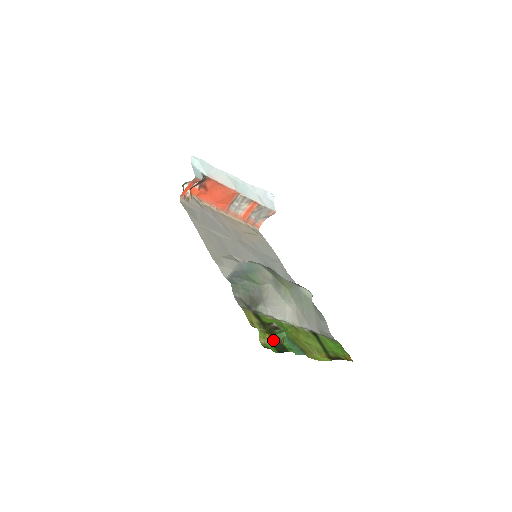
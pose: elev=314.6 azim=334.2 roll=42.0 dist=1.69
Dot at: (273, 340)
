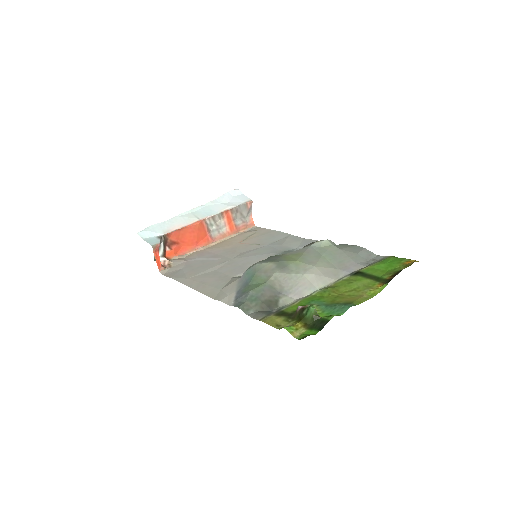
Dot at: (308, 323)
